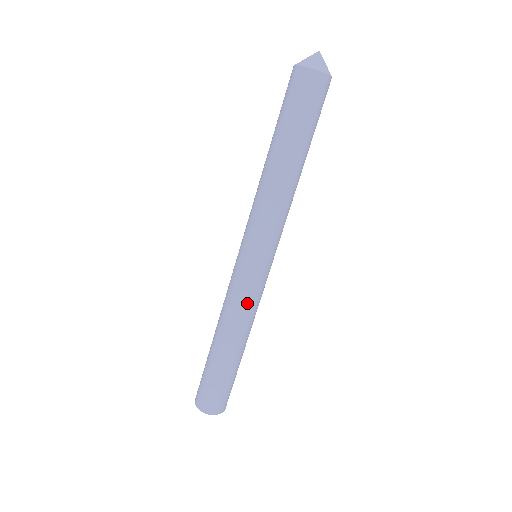
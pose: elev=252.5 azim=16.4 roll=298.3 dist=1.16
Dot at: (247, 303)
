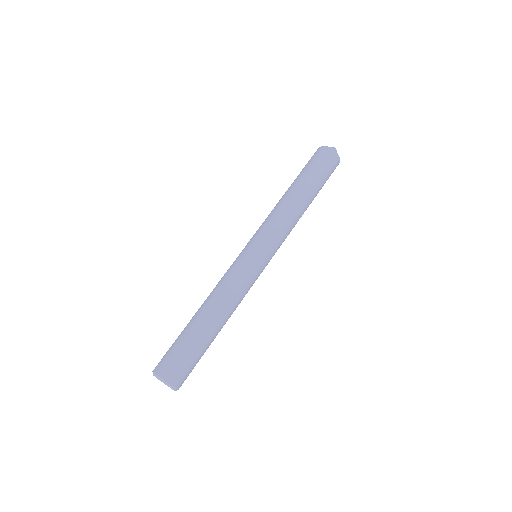
Dot at: (230, 277)
